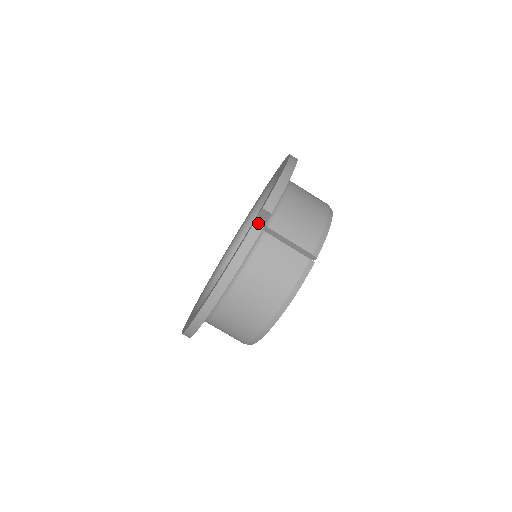
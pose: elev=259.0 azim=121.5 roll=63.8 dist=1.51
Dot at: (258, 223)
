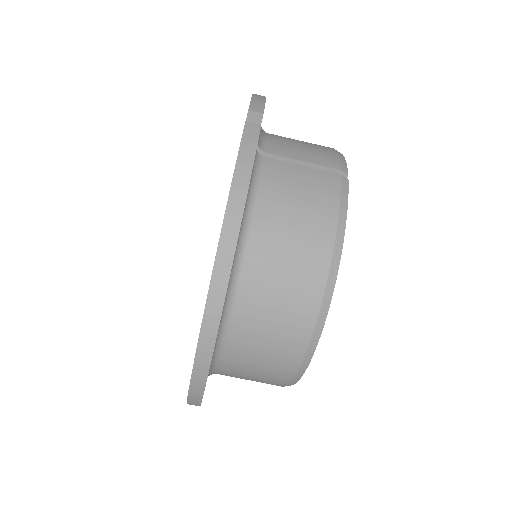
Dot at: (250, 124)
